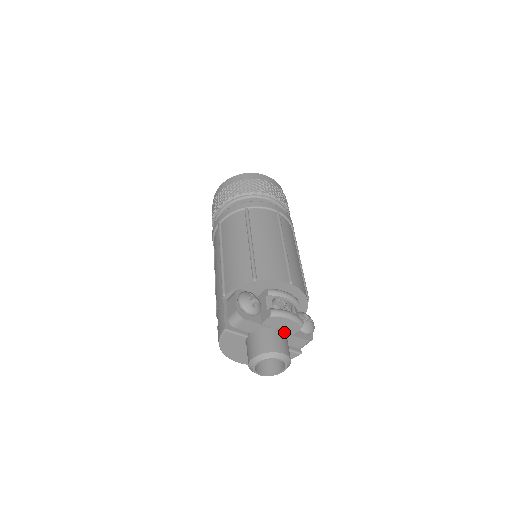
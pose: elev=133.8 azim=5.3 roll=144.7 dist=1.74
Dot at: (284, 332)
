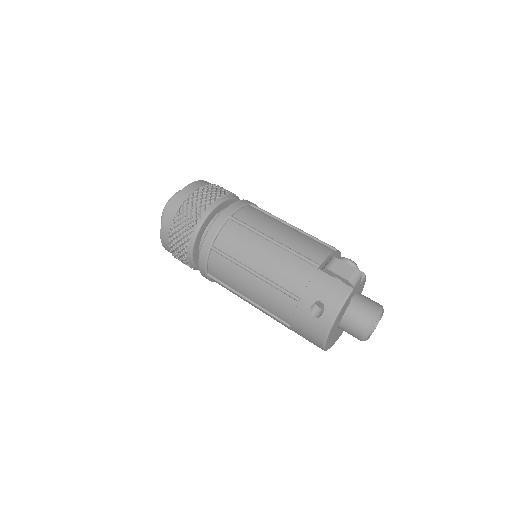
Dot at: occluded
